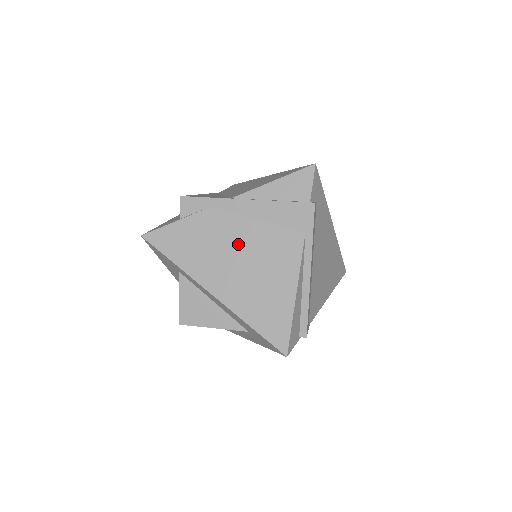
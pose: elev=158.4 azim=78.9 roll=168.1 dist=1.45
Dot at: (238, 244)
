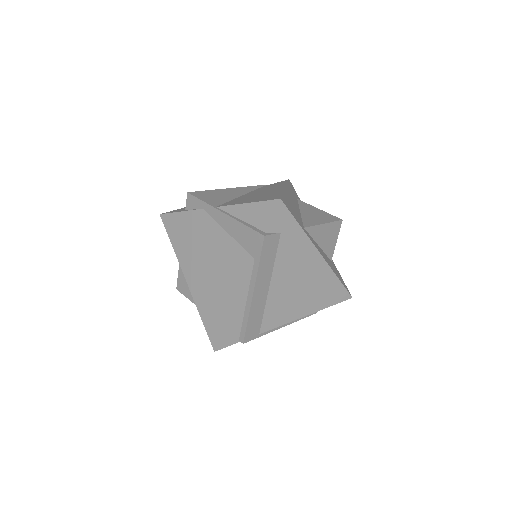
Dot at: (210, 247)
